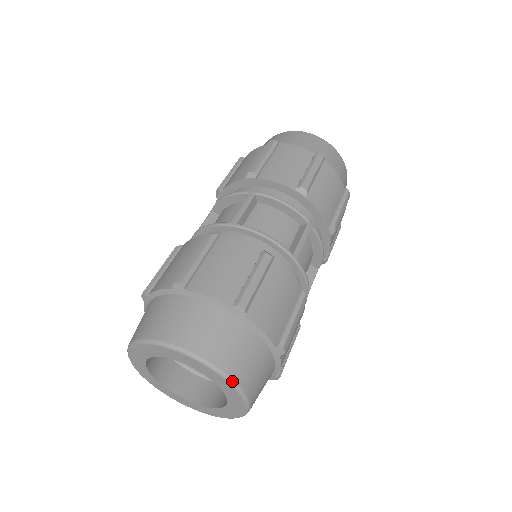
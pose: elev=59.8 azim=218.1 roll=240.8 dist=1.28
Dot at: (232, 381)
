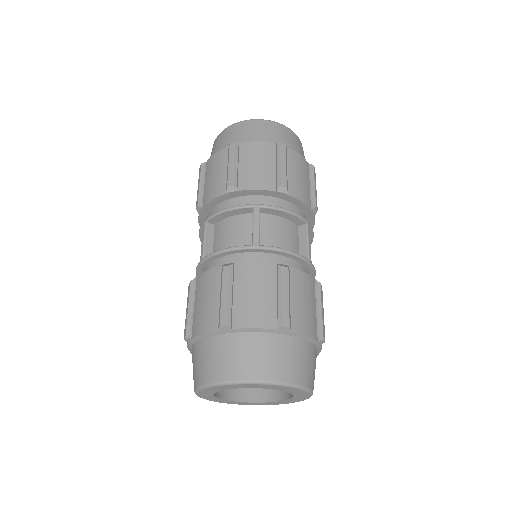
Dot at: (255, 382)
